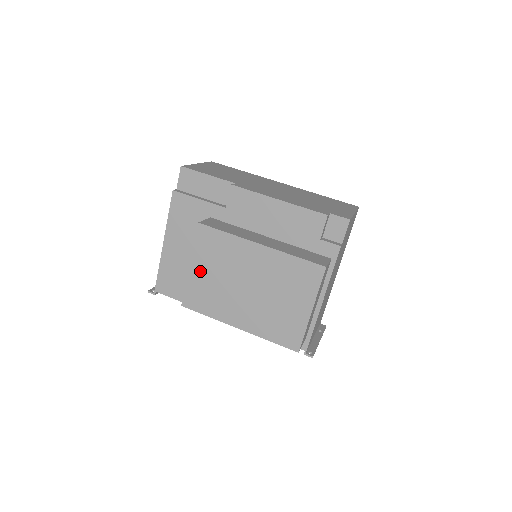
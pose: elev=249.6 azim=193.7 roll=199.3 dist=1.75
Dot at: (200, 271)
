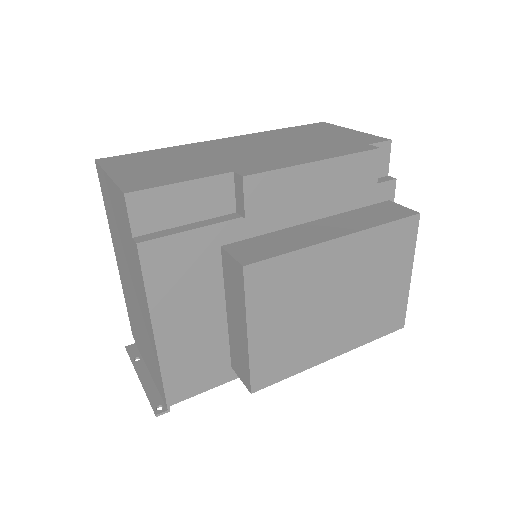
Dot at: (266, 331)
